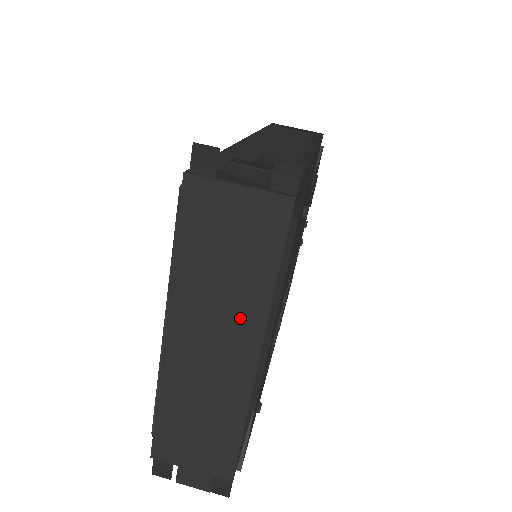
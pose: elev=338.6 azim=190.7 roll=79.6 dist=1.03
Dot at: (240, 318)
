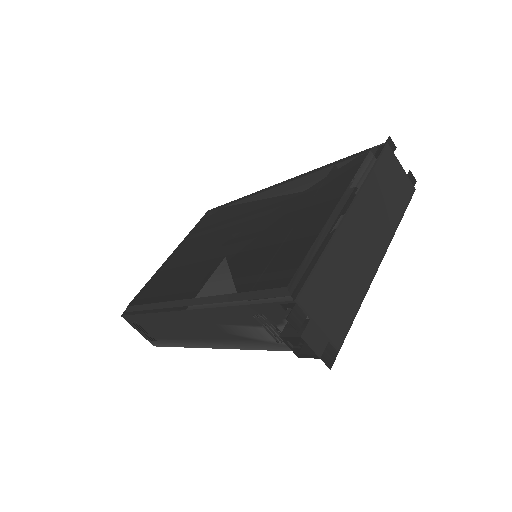
Dot at: (383, 227)
